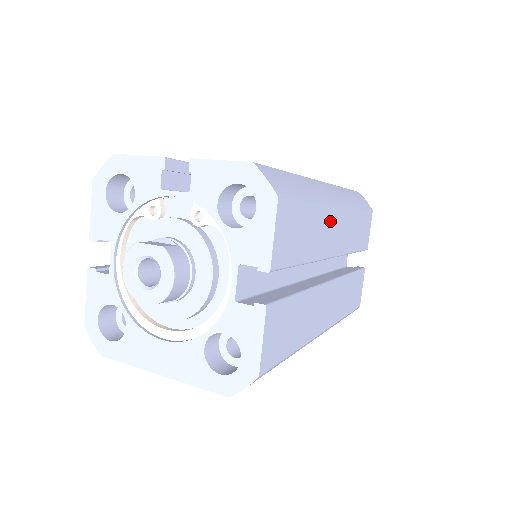
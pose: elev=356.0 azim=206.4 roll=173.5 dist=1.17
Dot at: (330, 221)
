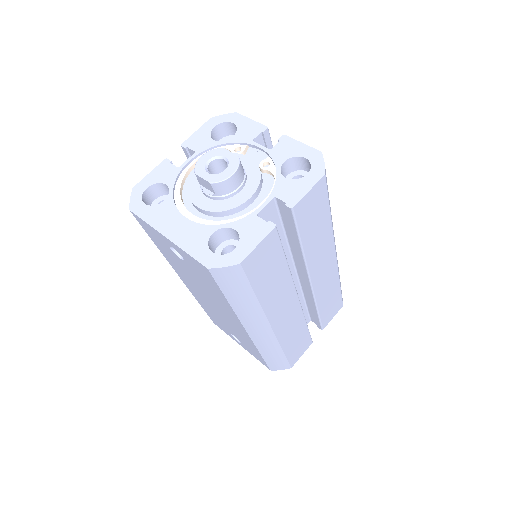
Dot at: (327, 252)
